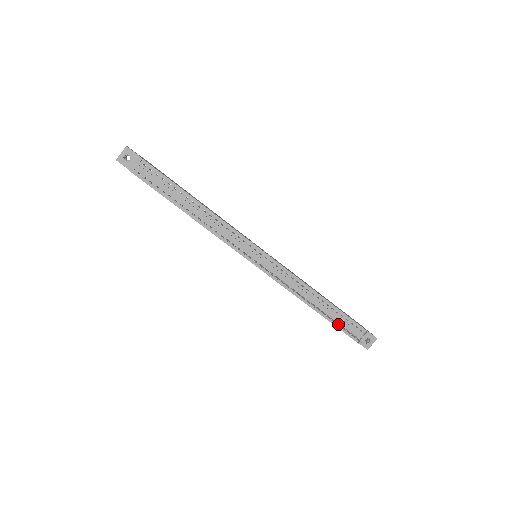
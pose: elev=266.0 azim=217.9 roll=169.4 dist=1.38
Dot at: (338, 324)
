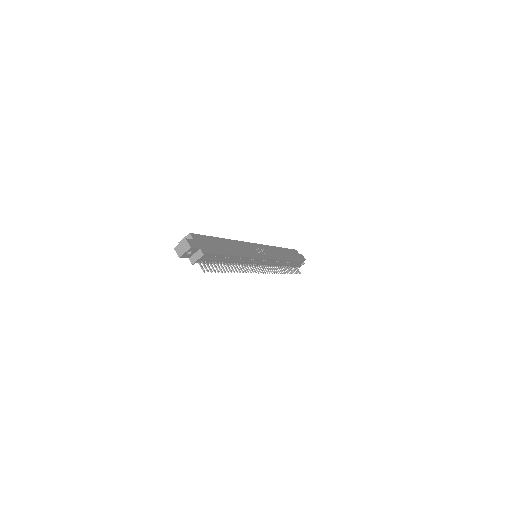
Dot at: (292, 270)
